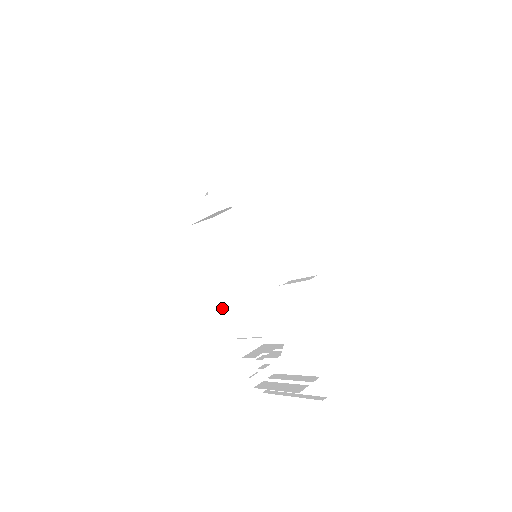
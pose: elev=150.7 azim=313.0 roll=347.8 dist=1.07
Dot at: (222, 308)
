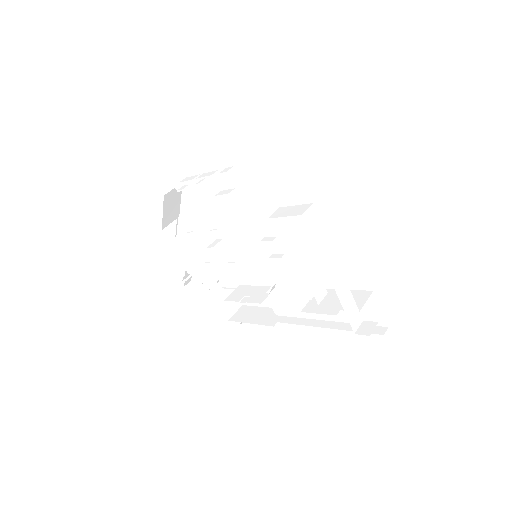
Dot at: occluded
